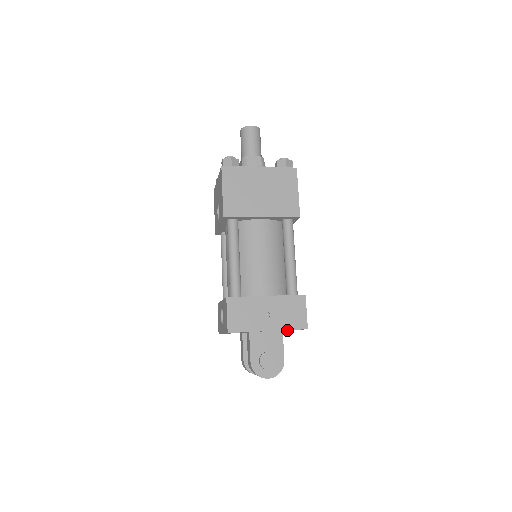
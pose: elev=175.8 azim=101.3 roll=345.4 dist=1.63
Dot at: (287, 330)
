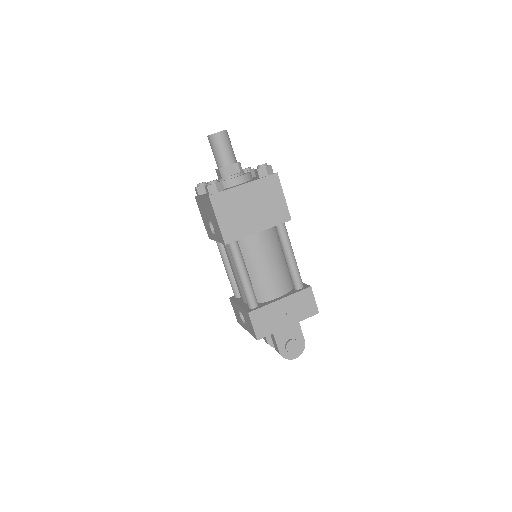
Dot at: occluded
